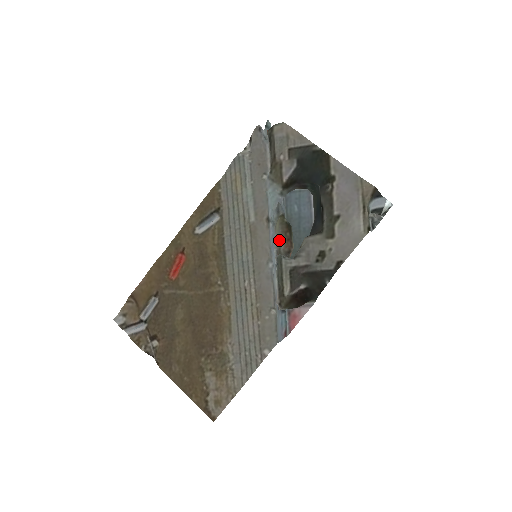
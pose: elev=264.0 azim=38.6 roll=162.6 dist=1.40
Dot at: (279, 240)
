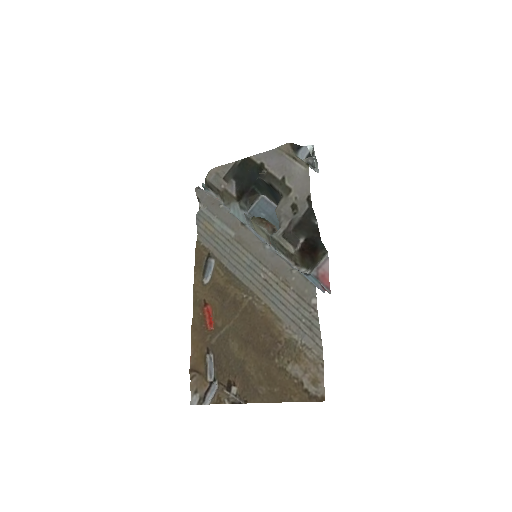
Dot at: (263, 232)
